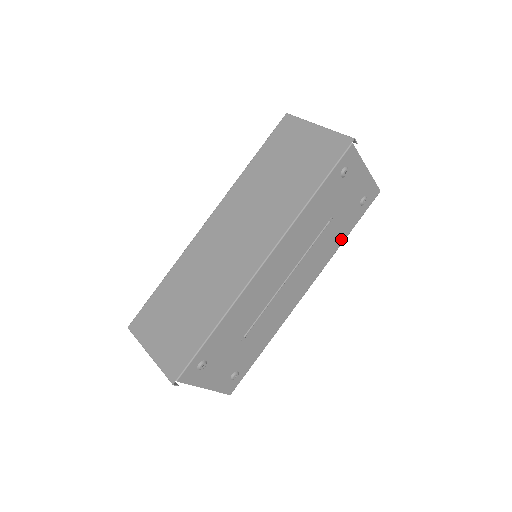
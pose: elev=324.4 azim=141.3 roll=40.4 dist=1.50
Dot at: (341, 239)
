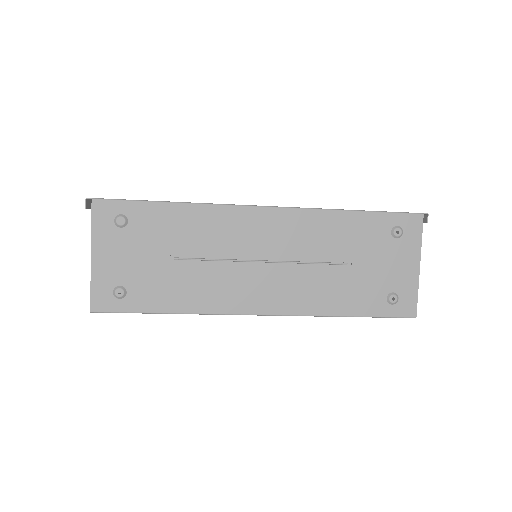
Dot at: (341, 309)
